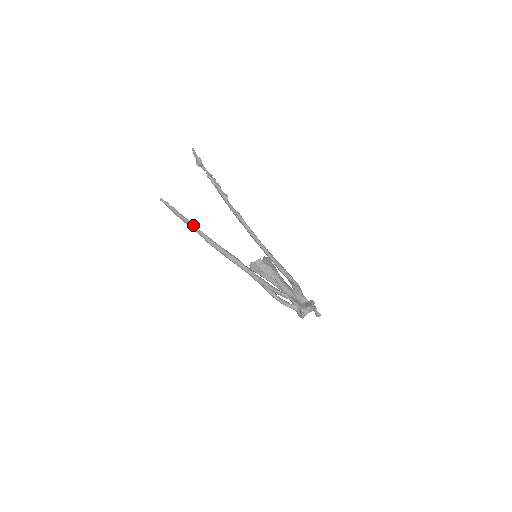
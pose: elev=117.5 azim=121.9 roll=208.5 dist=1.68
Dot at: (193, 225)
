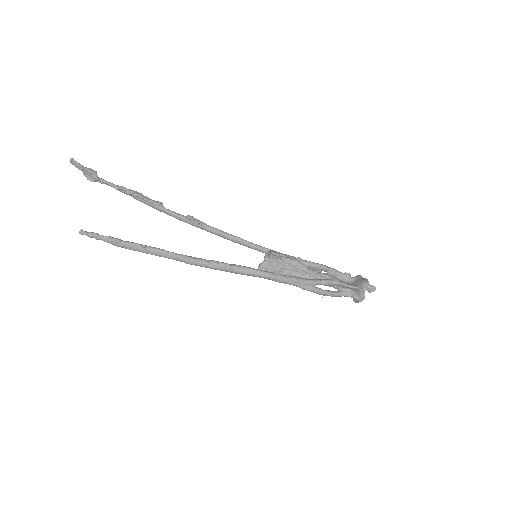
Dot at: (155, 248)
